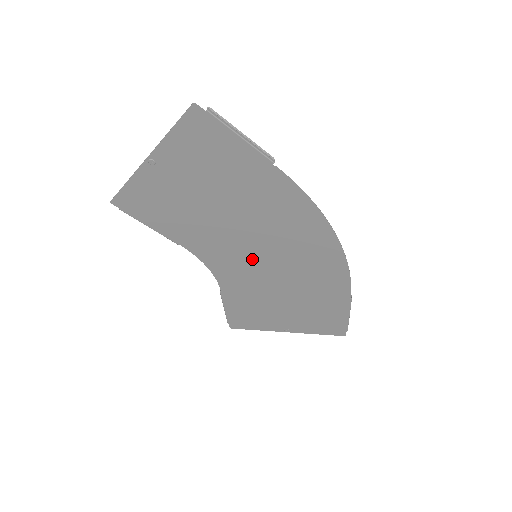
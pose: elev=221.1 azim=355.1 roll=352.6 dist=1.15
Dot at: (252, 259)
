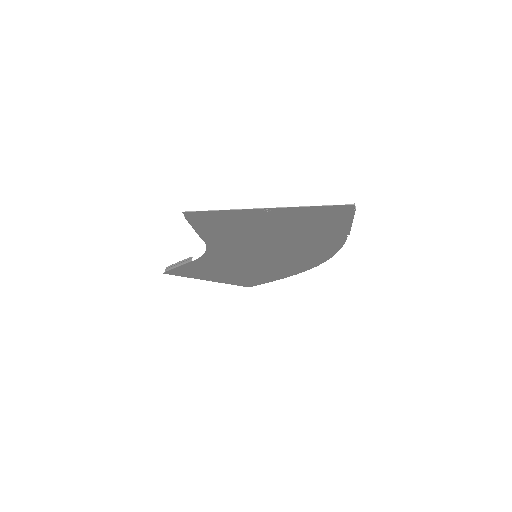
Dot at: (250, 256)
